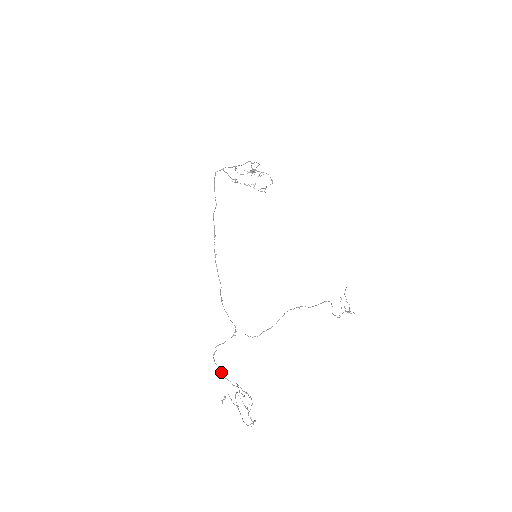
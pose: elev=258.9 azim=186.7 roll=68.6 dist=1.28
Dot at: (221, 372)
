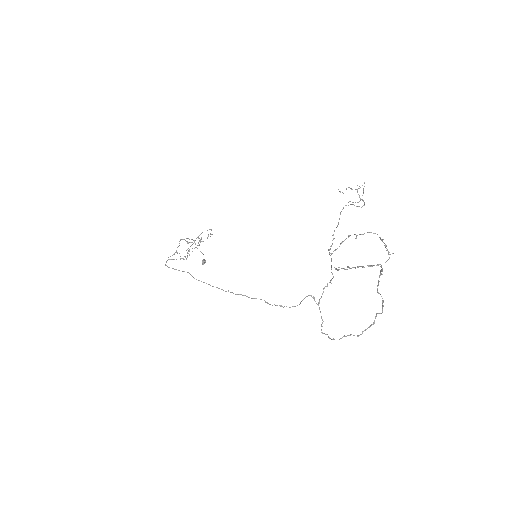
Dot at: occluded
